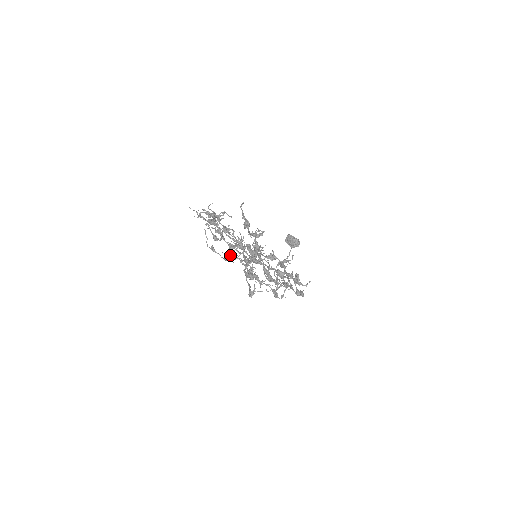
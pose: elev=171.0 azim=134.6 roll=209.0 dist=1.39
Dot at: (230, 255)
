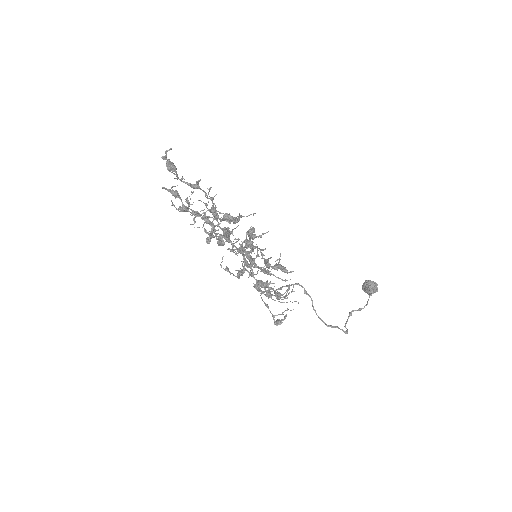
Dot at: occluded
